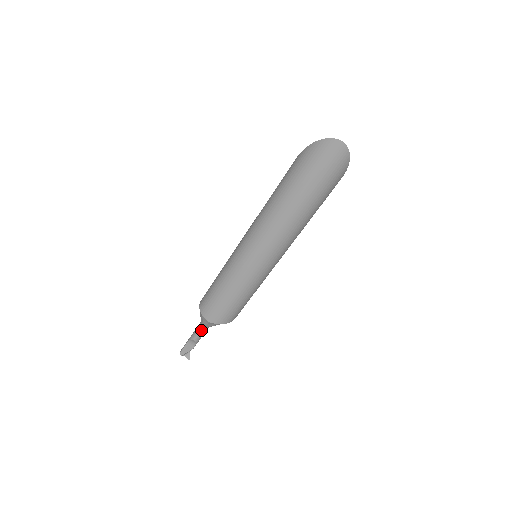
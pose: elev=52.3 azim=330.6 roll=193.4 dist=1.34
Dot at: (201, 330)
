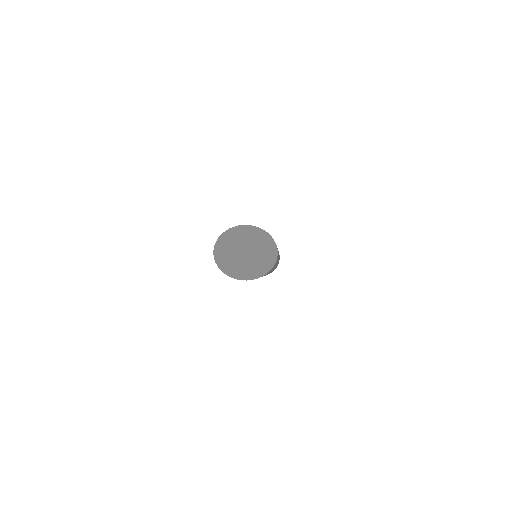
Dot at: occluded
